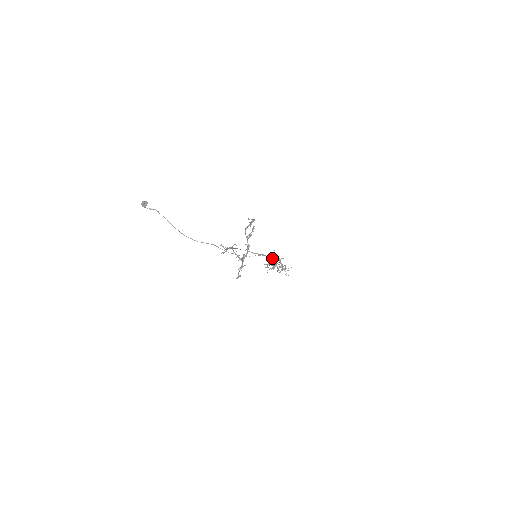
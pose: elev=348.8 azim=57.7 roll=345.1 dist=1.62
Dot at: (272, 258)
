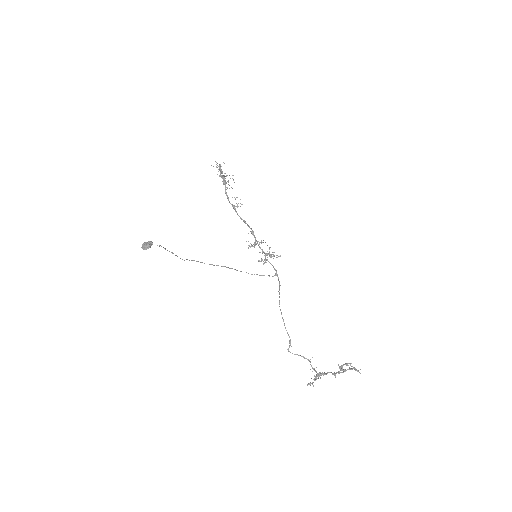
Dot at: (271, 256)
